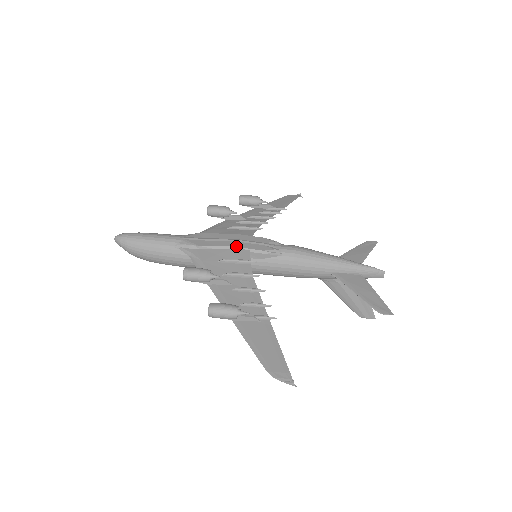
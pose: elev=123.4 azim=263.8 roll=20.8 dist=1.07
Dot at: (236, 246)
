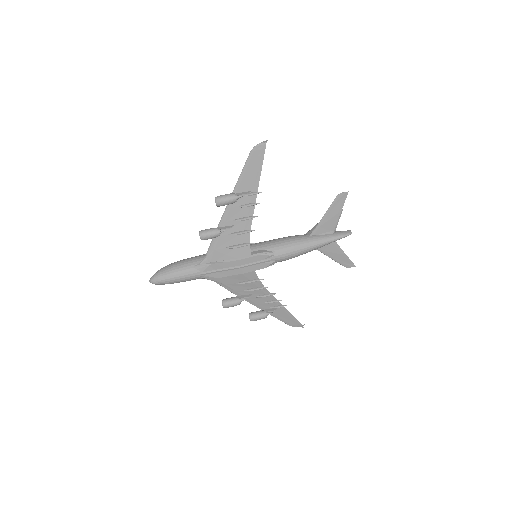
Dot at: (244, 273)
